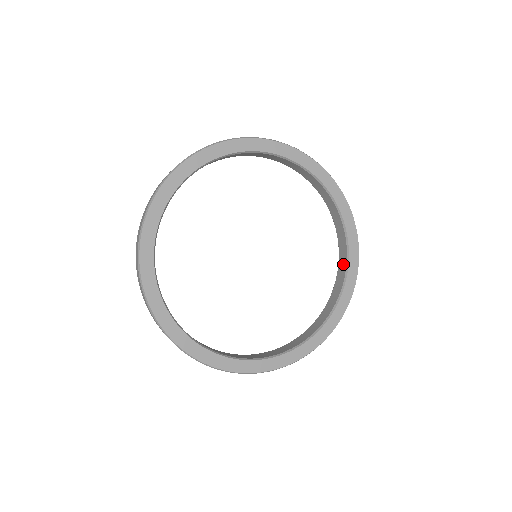
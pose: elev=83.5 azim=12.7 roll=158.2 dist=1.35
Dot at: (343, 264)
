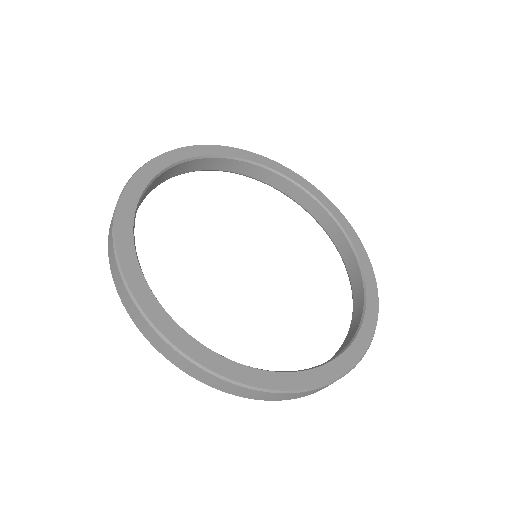
Dot at: (359, 291)
